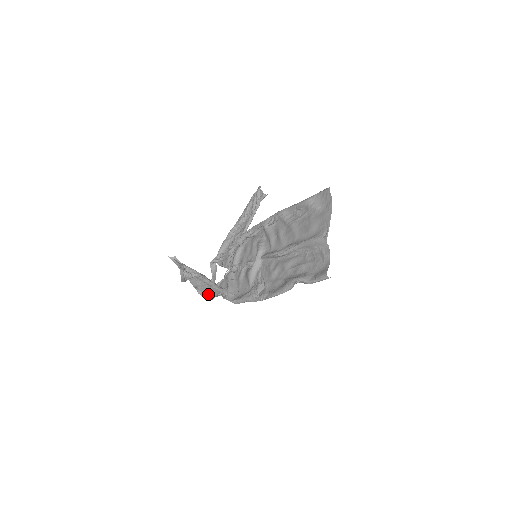
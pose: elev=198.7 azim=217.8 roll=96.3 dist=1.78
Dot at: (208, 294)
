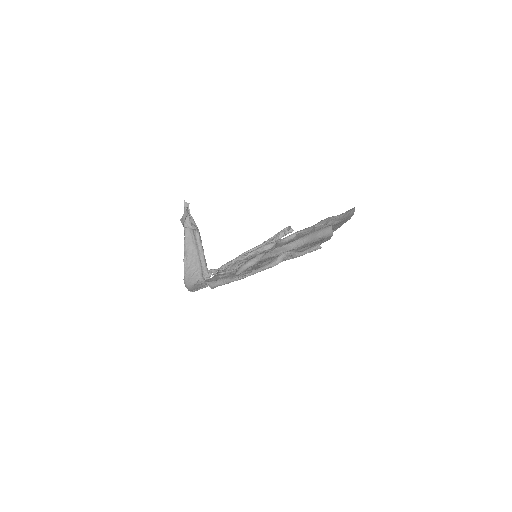
Dot at: (191, 271)
